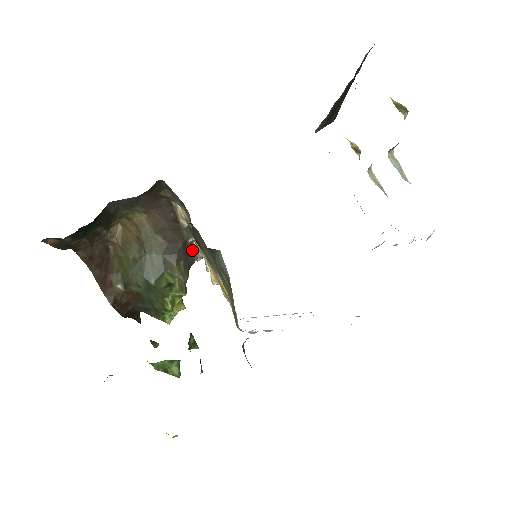
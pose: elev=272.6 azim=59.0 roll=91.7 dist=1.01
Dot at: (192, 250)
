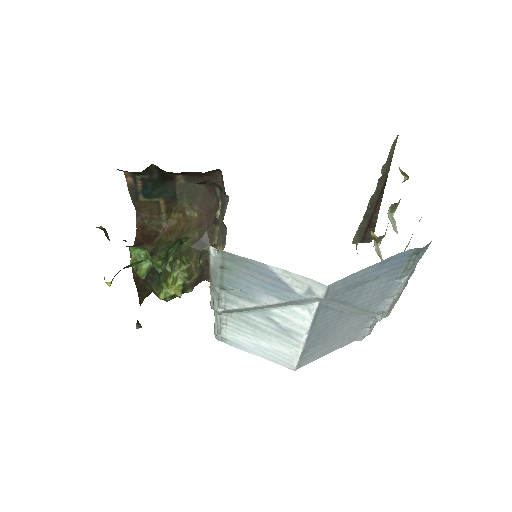
Dot at: occluded
